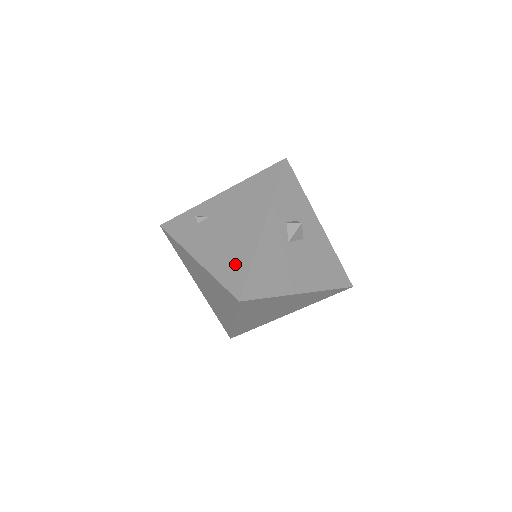
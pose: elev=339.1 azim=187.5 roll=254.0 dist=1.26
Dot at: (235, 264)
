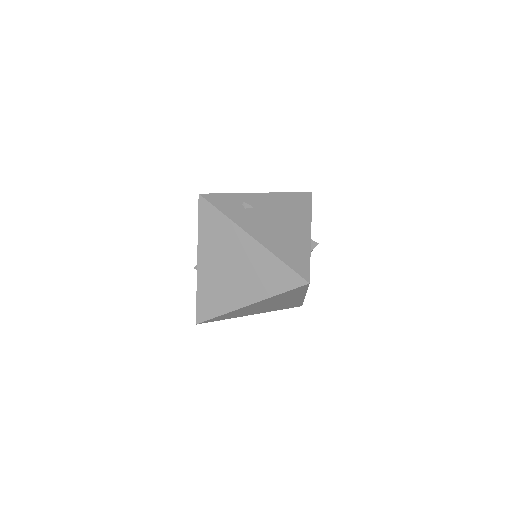
Dot at: (296, 254)
